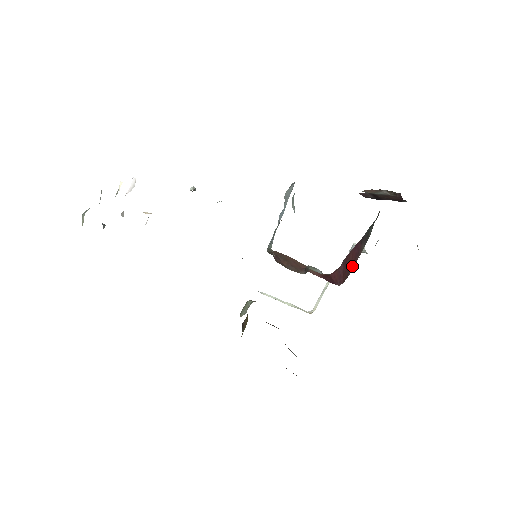
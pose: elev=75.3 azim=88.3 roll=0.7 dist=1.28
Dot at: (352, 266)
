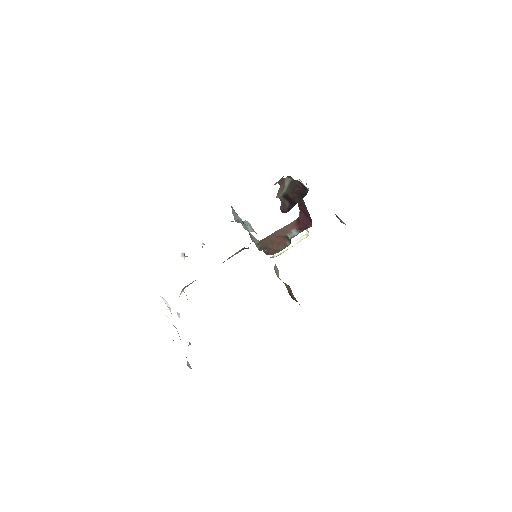
Dot at: (308, 214)
